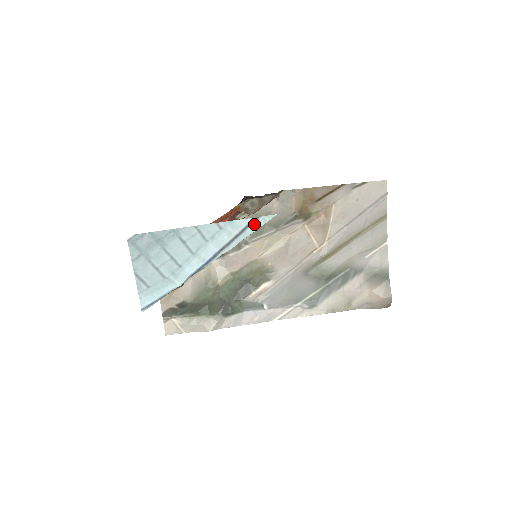
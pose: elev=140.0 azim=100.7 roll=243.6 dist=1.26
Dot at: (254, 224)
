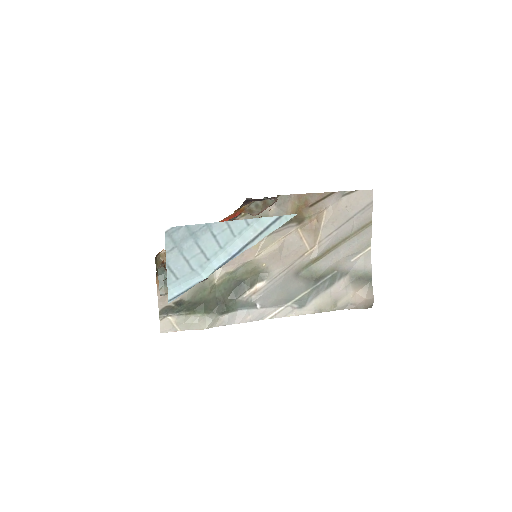
Dot at: (277, 222)
